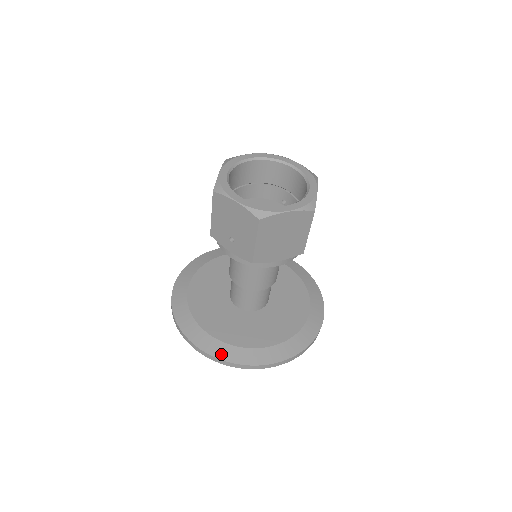
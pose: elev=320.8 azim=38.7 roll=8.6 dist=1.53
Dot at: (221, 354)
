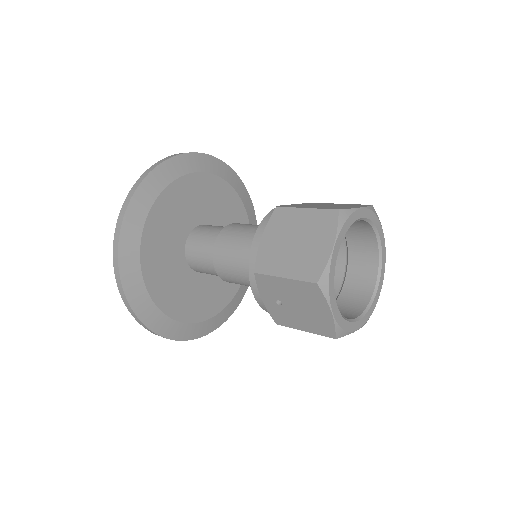
Dot at: (158, 327)
